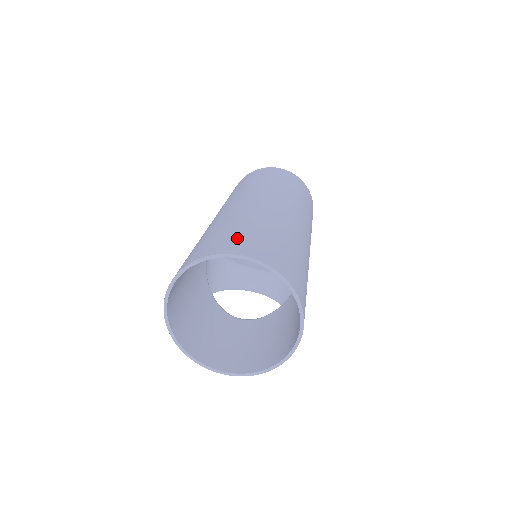
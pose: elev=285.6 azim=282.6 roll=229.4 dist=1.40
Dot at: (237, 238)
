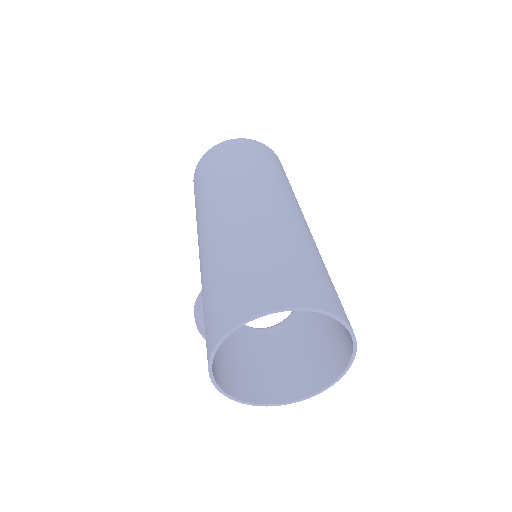
Dot at: (264, 280)
